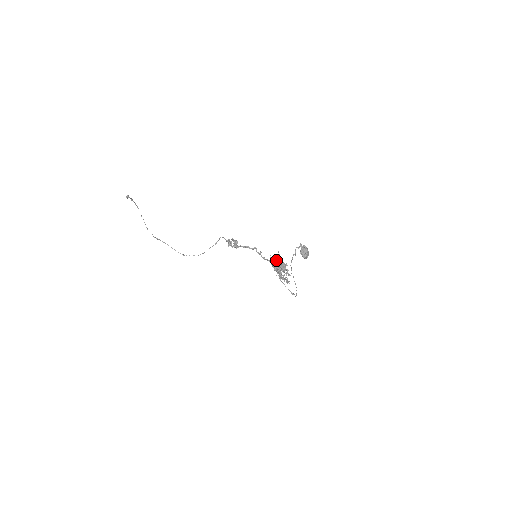
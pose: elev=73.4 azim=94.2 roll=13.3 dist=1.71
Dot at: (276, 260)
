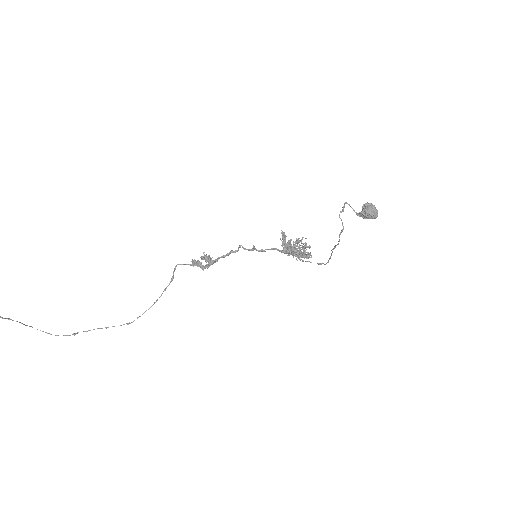
Dot at: (284, 242)
